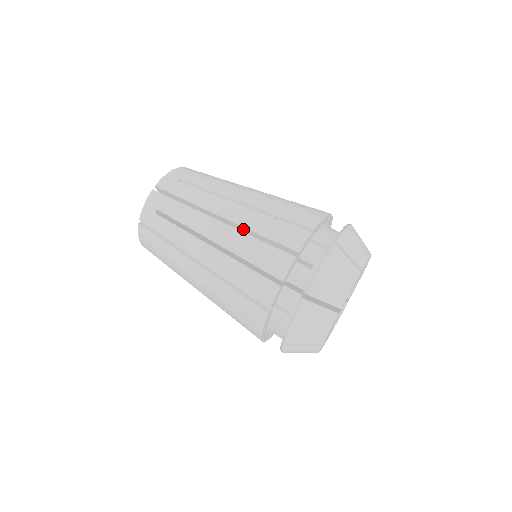
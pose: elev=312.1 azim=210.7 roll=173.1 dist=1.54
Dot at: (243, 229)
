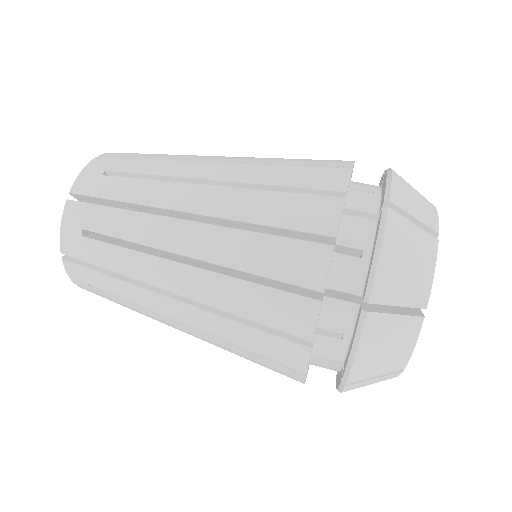
Dot at: occluded
